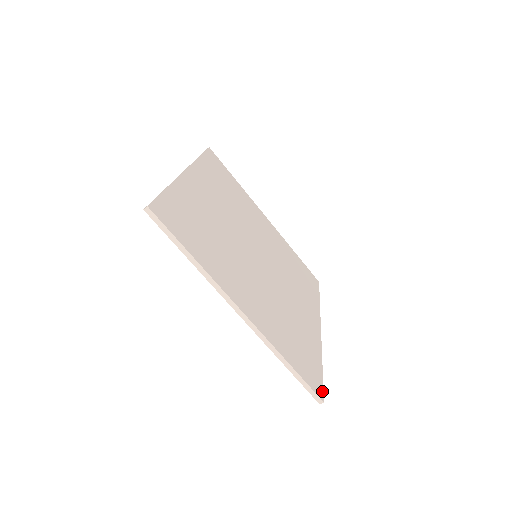
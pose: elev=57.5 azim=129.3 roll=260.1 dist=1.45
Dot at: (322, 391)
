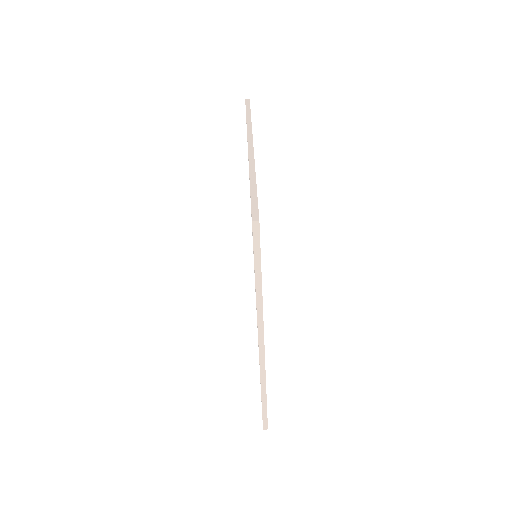
Dot at: occluded
